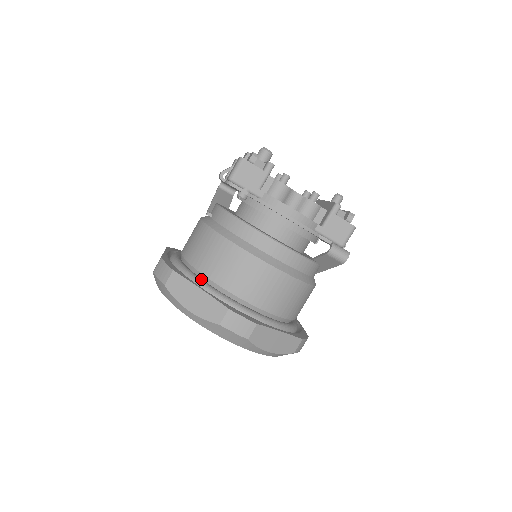
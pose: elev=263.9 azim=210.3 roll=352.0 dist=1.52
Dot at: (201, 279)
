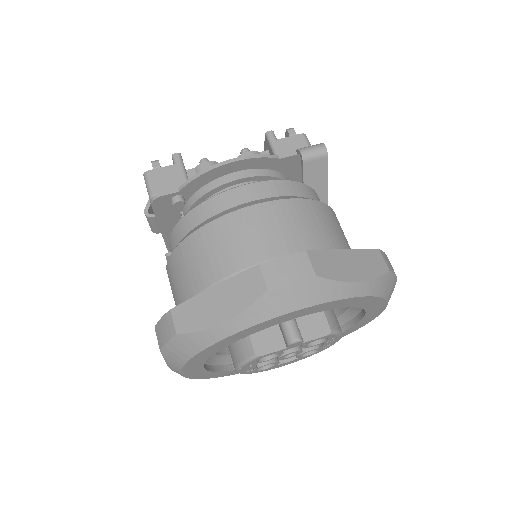
Dot at: occluded
